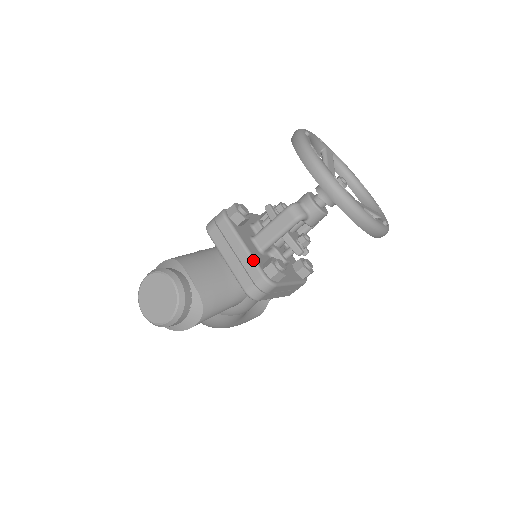
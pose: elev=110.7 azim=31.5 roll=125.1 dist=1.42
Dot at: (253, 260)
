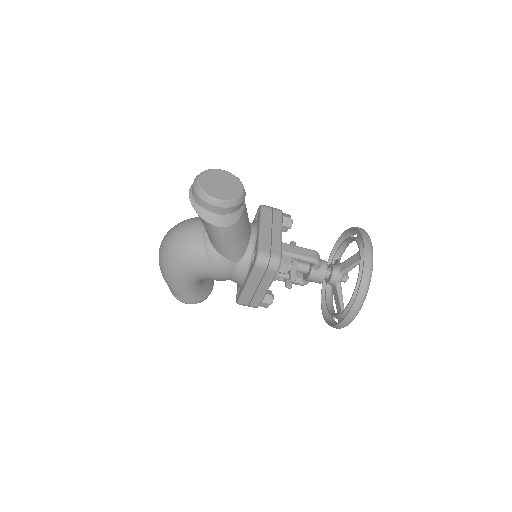
Dot at: occluded
